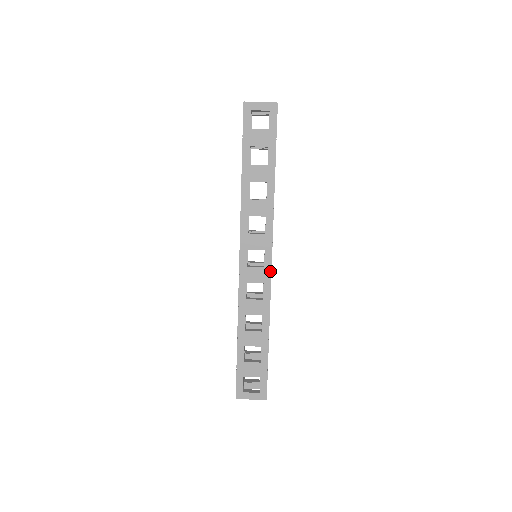
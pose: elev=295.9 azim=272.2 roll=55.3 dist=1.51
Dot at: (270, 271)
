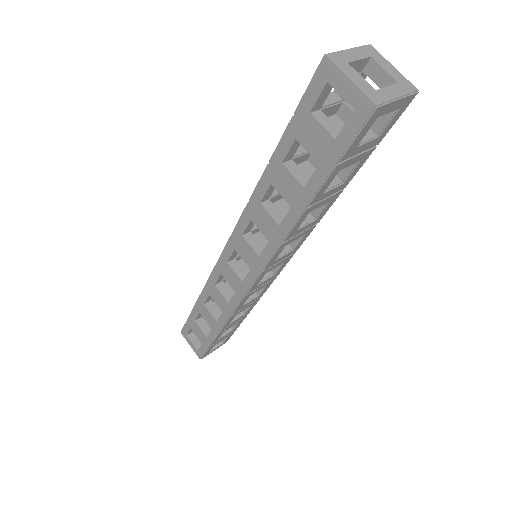
Dot at: (246, 291)
